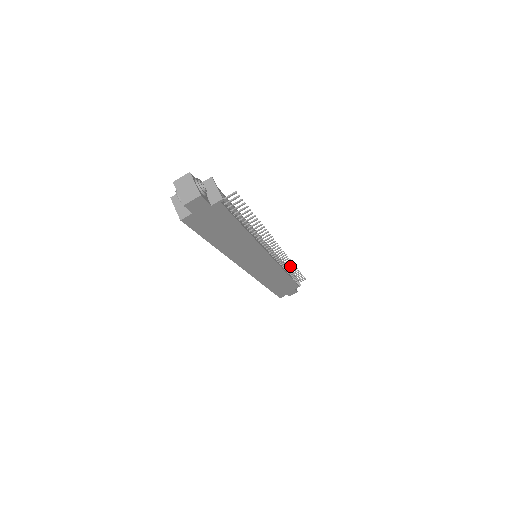
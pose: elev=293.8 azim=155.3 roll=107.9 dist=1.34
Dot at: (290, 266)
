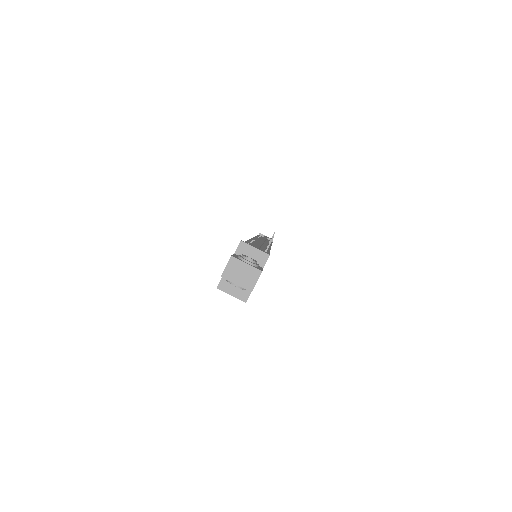
Dot at: occluded
